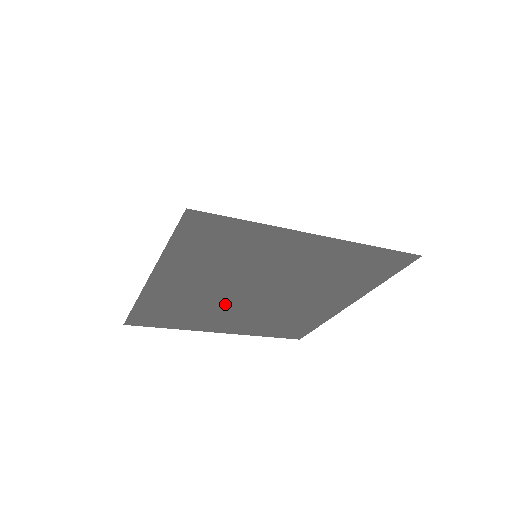
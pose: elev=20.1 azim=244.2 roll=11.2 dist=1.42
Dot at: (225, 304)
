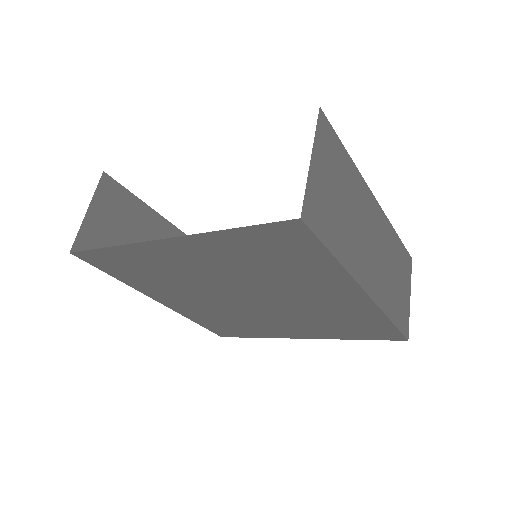
Dot at: (246, 312)
